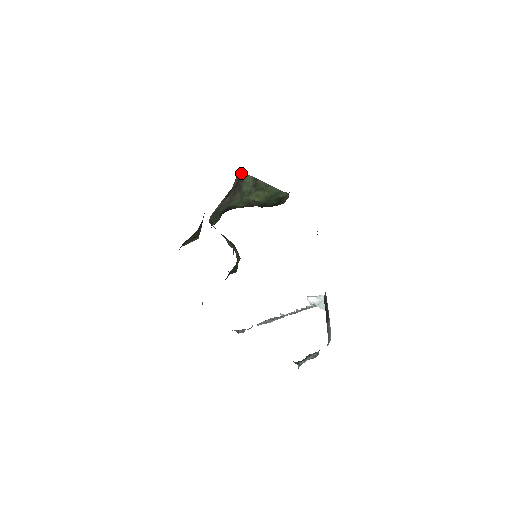
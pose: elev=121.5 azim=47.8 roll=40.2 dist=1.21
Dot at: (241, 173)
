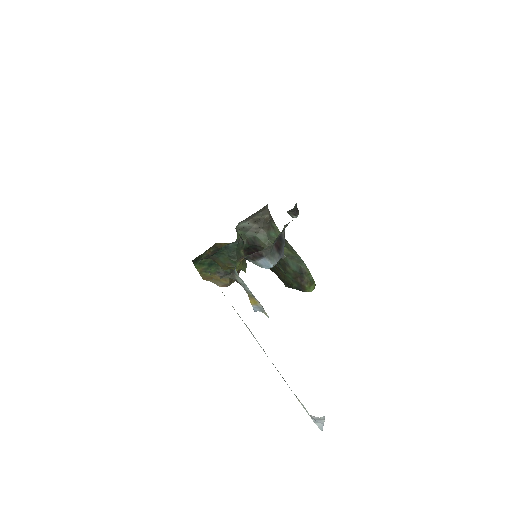
Dot at: (274, 223)
